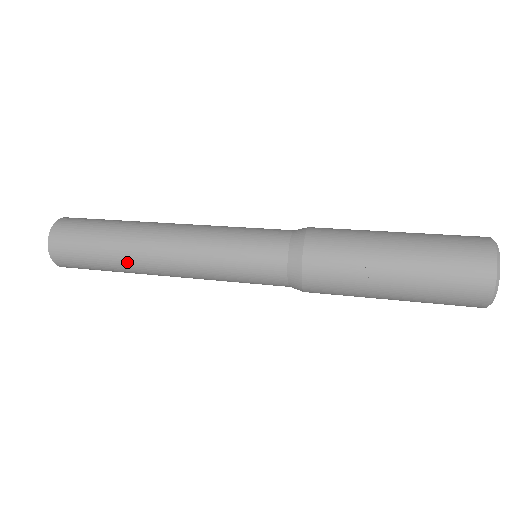
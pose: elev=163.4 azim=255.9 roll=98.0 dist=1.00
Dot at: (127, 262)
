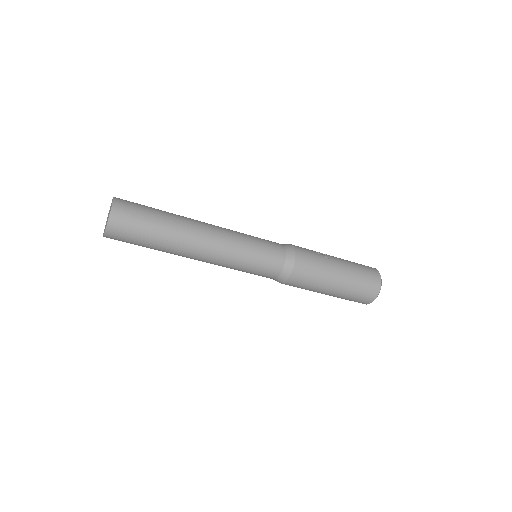
Dot at: (180, 223)
